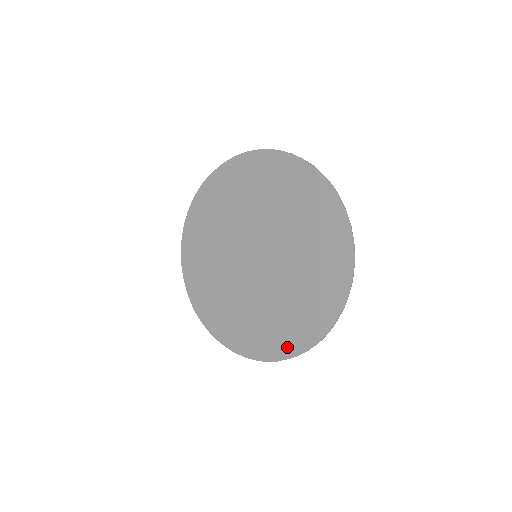
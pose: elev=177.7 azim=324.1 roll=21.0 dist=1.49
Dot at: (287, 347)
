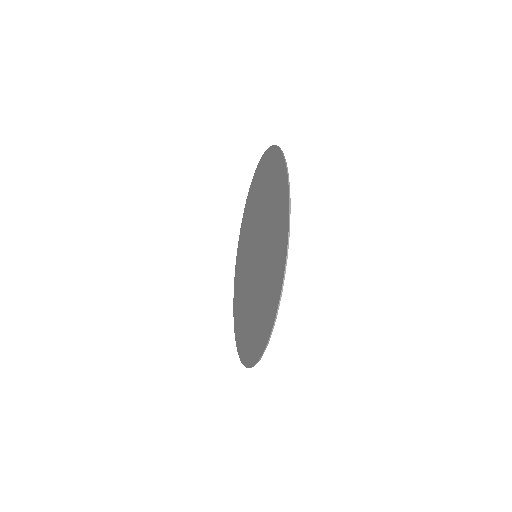
Dot at: (276, 292)
